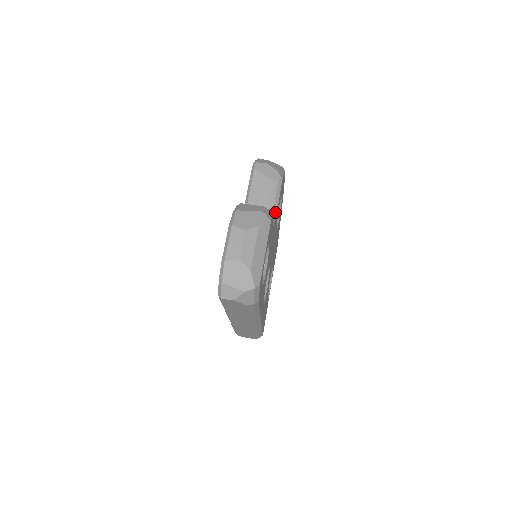
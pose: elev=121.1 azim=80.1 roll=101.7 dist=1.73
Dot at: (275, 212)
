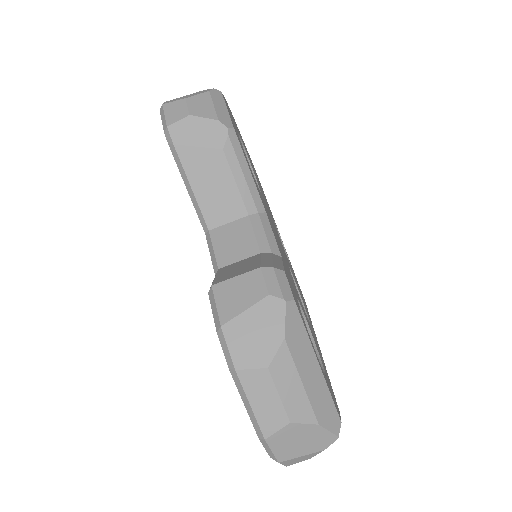
Dot at: (260, 205)
